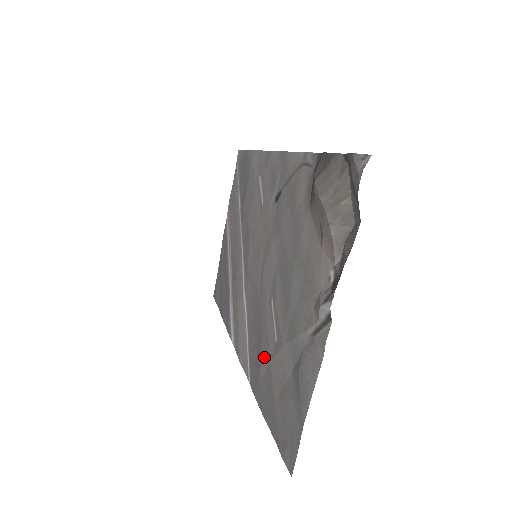
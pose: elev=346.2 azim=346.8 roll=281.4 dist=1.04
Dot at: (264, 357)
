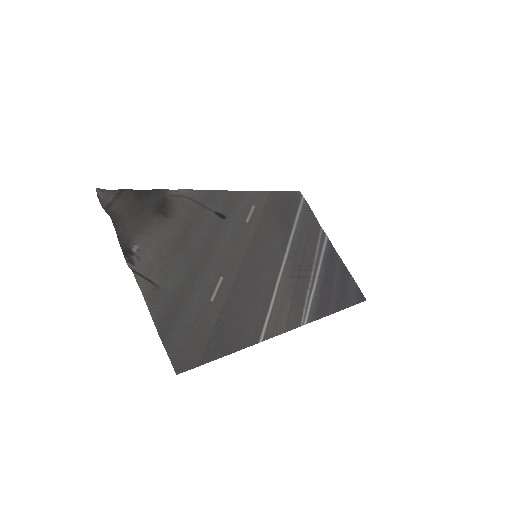
Dot at: (227, 316)
